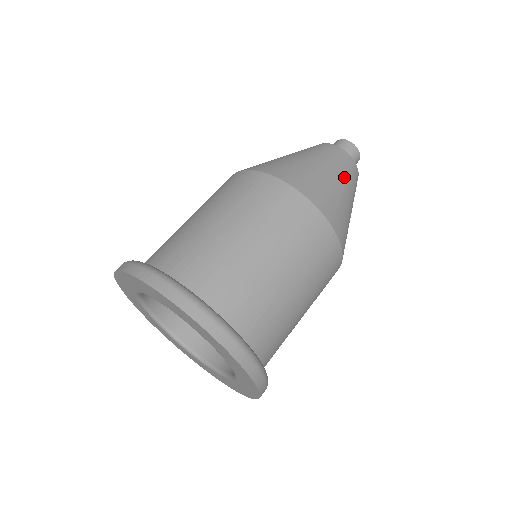
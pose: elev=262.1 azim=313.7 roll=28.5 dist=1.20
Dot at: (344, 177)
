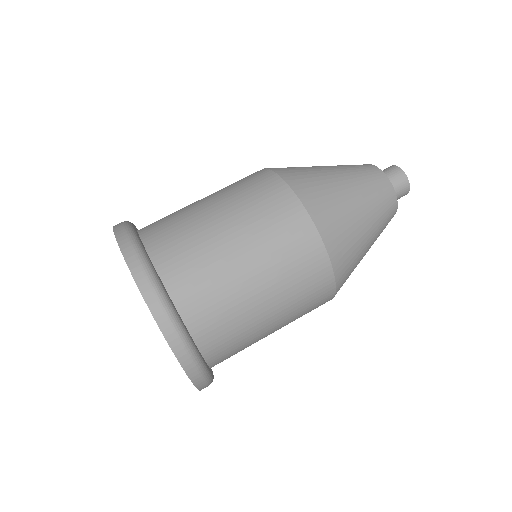
Dot at: occluded
